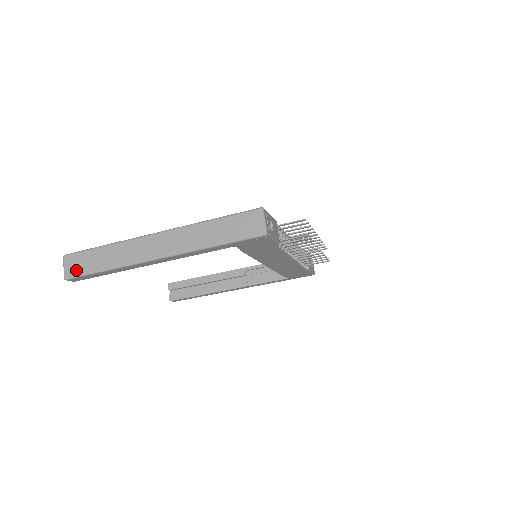
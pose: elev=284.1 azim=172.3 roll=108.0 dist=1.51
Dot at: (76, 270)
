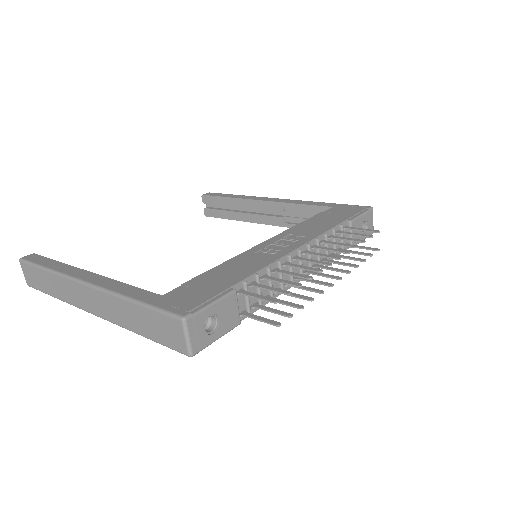
Dot at: (32, 282)
